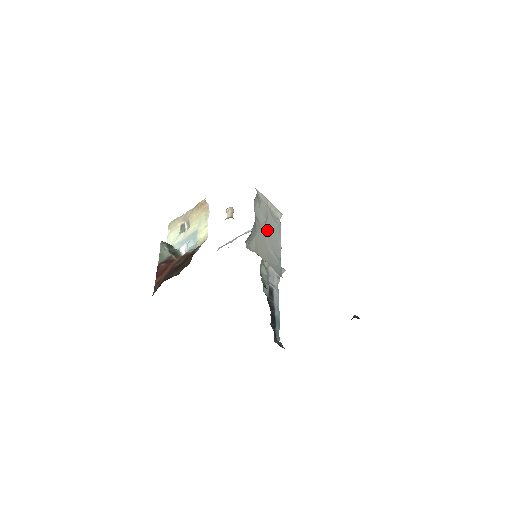
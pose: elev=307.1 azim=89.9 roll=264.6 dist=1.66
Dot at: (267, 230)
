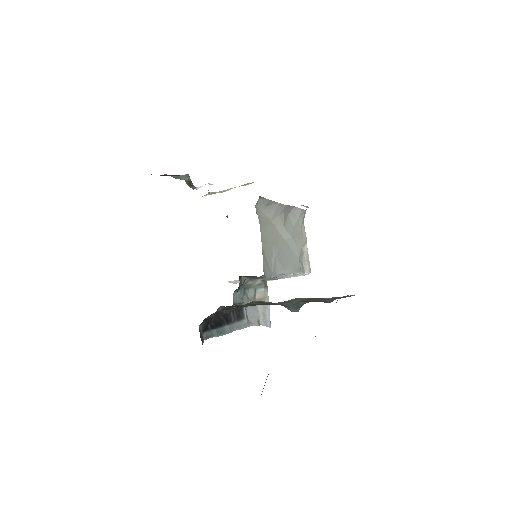
Dot at: (286, 244)
